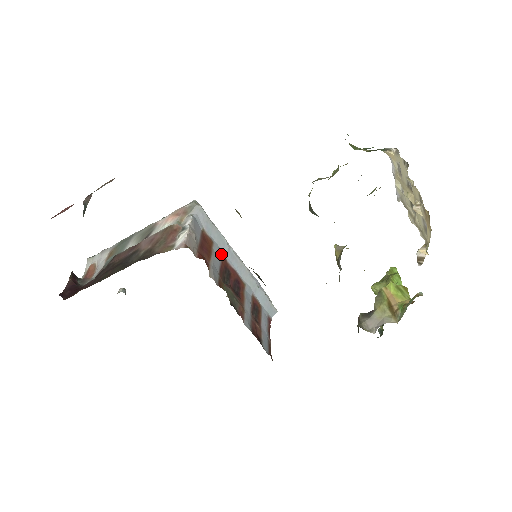
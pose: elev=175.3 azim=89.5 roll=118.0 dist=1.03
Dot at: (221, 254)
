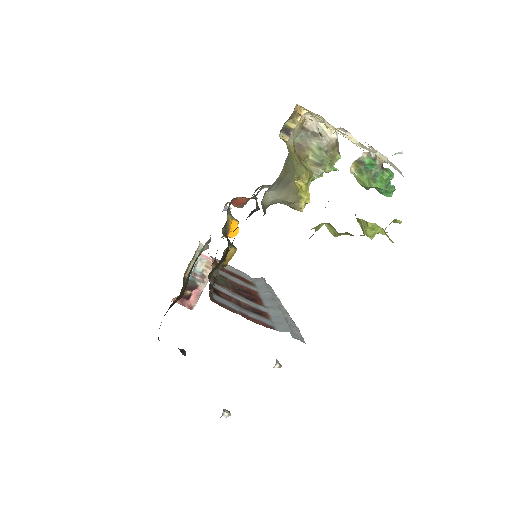
Dot at: (256, 291)
